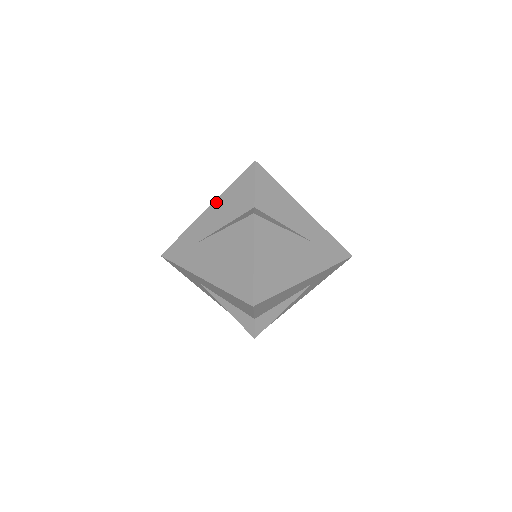
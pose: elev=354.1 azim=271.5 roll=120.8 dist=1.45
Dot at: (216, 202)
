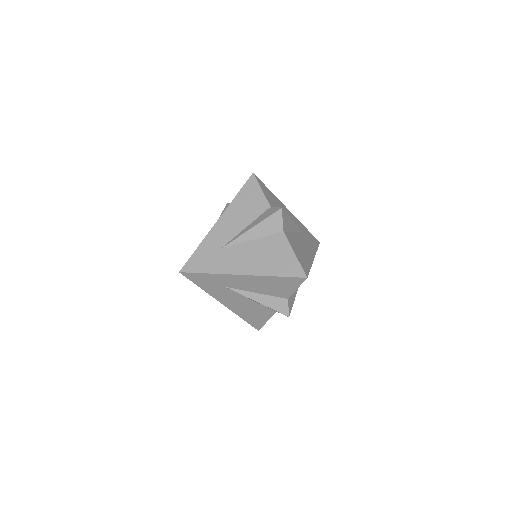
Dot at: (226, 212)
